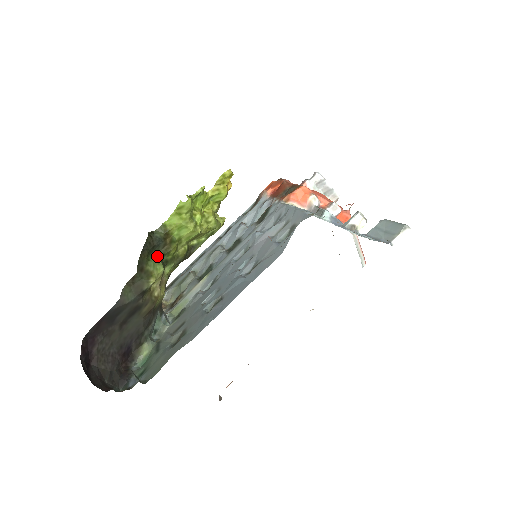
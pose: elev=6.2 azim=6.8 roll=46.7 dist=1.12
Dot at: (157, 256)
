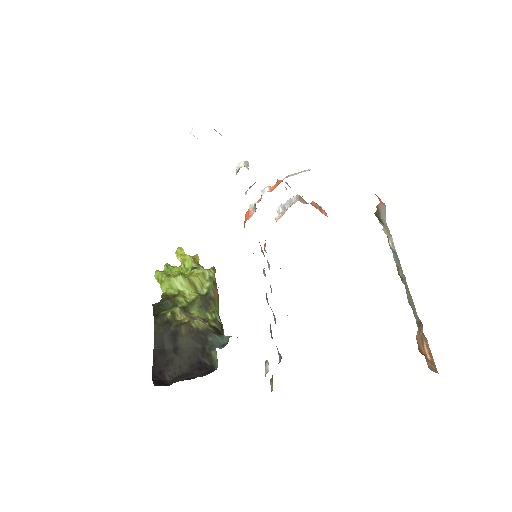
Dot at: (171, 308)
